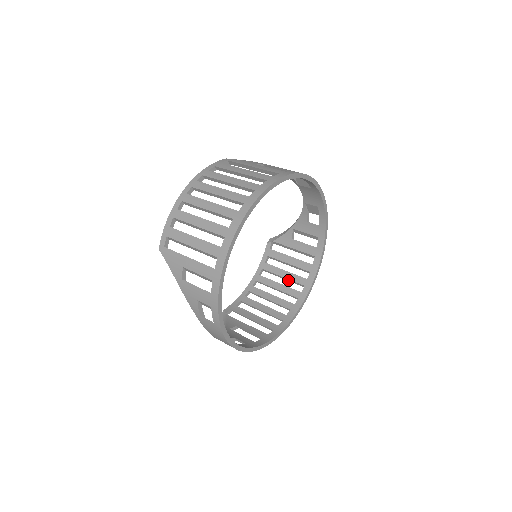
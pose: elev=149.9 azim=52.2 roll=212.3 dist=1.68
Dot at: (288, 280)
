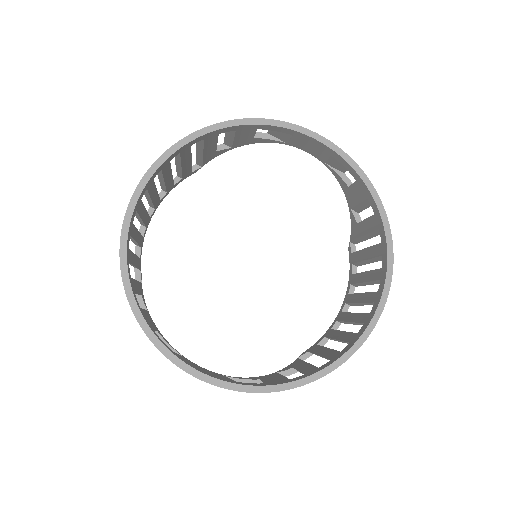
Dot at: (371, 283)
